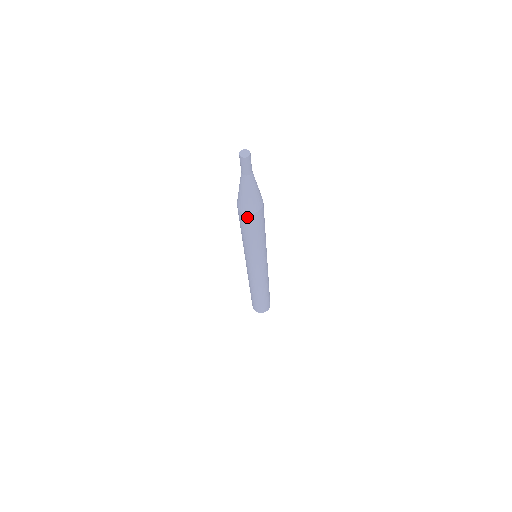
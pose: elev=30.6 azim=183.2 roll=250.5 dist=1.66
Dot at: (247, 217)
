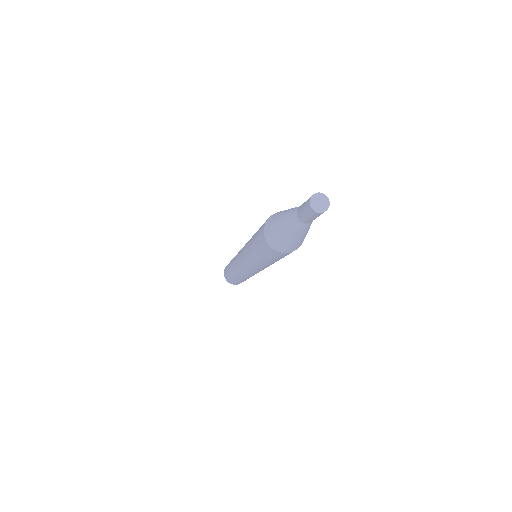
Dot at: (280, 254)
